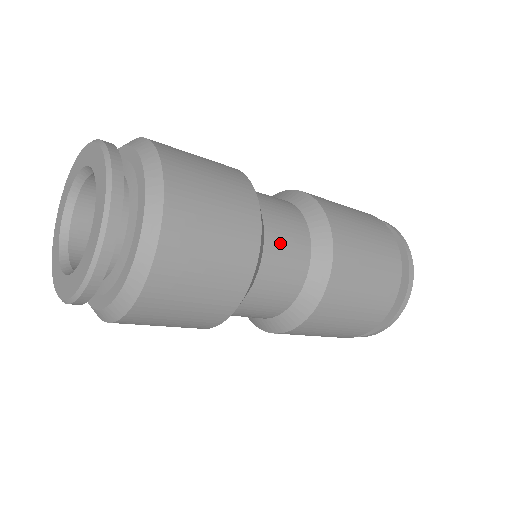
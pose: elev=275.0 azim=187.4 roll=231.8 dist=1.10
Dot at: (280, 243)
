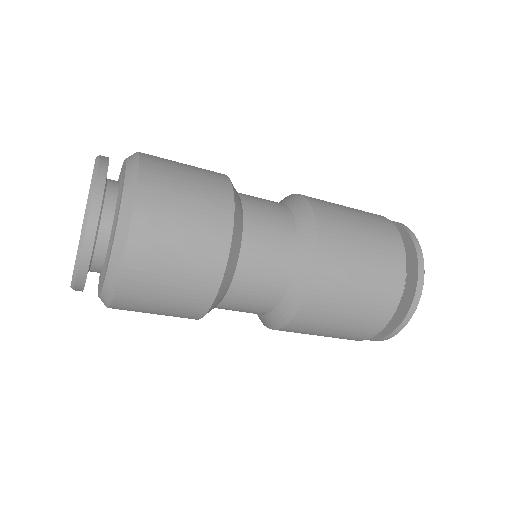
Dot at: (255, 267)
